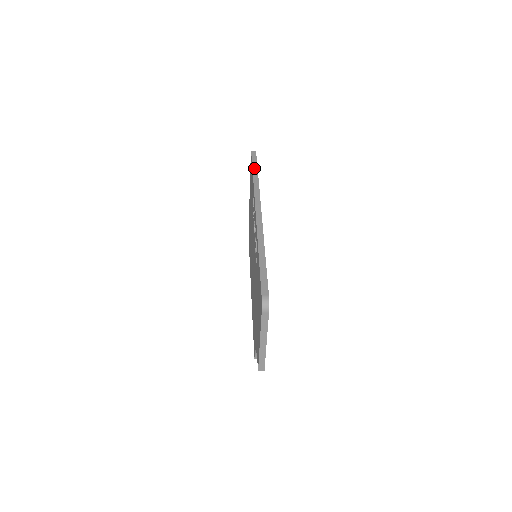
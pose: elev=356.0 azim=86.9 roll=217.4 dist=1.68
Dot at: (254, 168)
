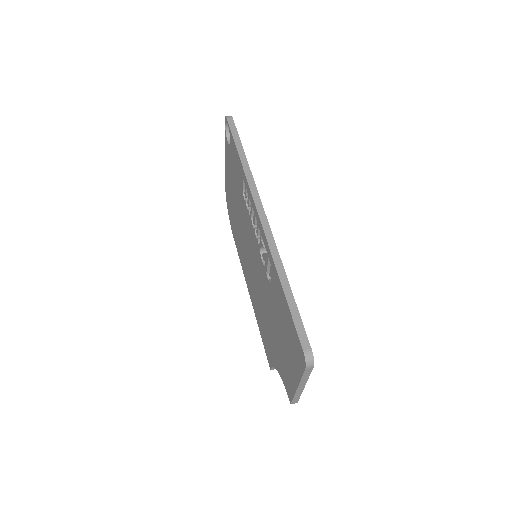
Dot at: (238, 146)
